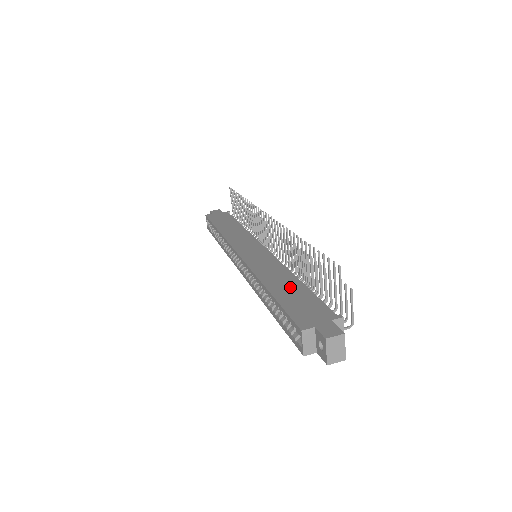
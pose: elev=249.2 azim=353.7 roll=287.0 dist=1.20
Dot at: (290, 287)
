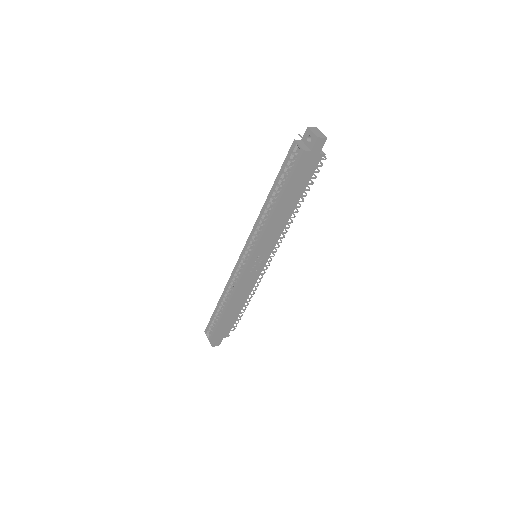
Dot at: occluded
